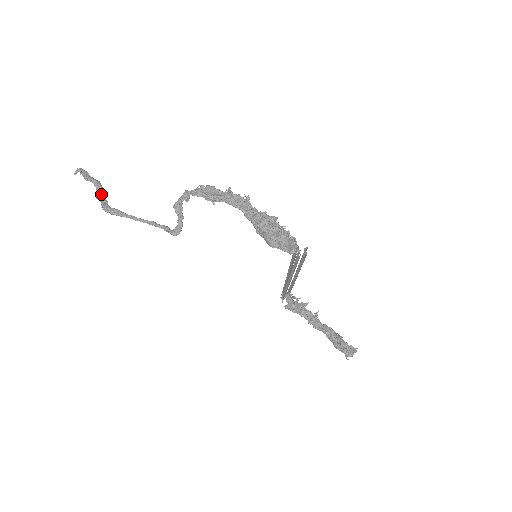
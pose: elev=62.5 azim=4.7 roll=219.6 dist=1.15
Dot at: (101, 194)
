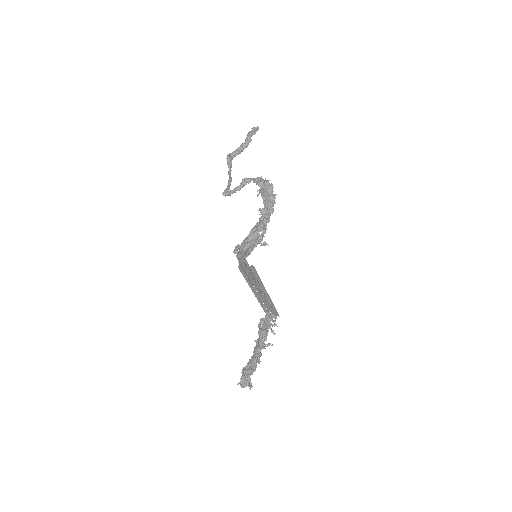
Dot at: (242, 147)
